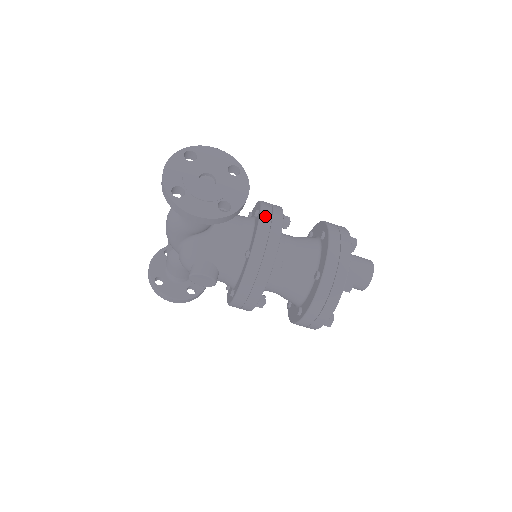
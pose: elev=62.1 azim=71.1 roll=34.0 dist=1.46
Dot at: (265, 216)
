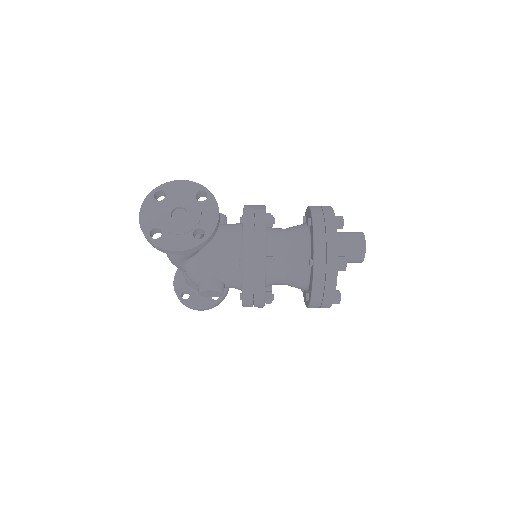
Dot at: (248, 223)
